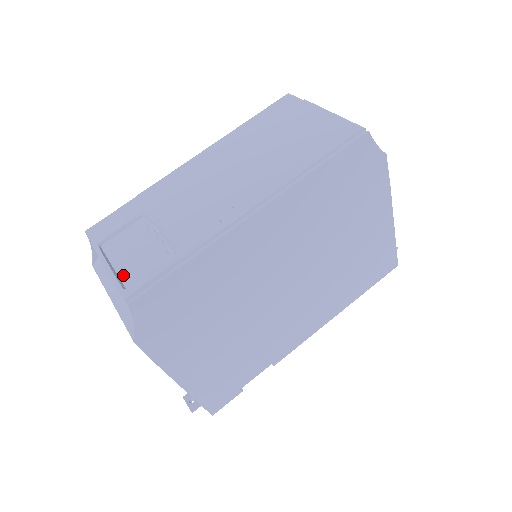
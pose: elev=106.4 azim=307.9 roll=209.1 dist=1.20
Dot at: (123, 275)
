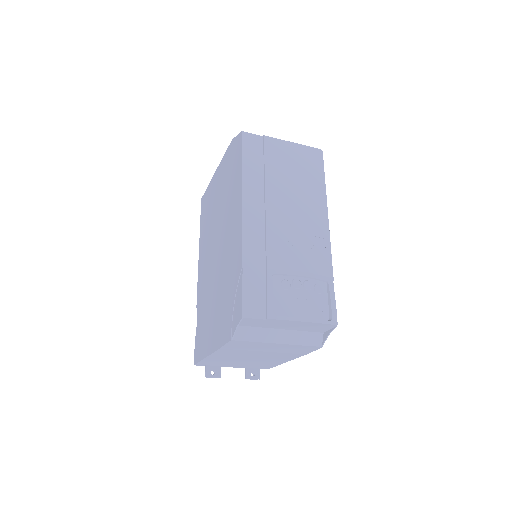
Dot at: (314, 316)
